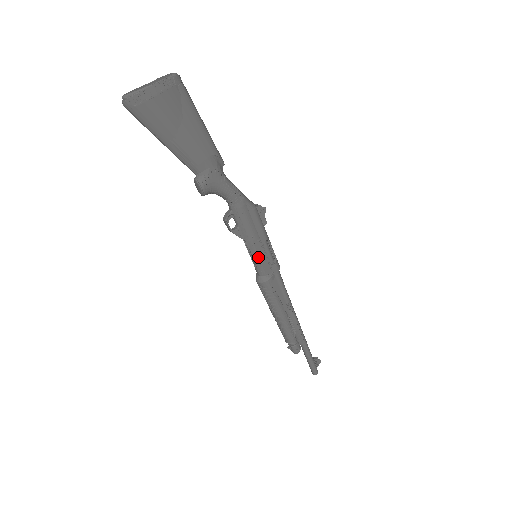
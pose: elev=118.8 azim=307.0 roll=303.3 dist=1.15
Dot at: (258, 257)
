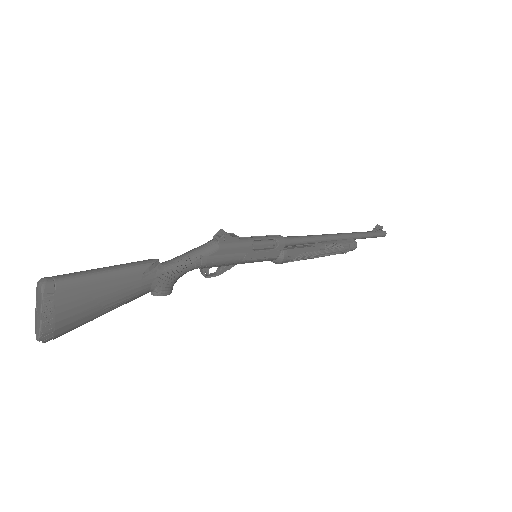
Dot at: (258, 260)
